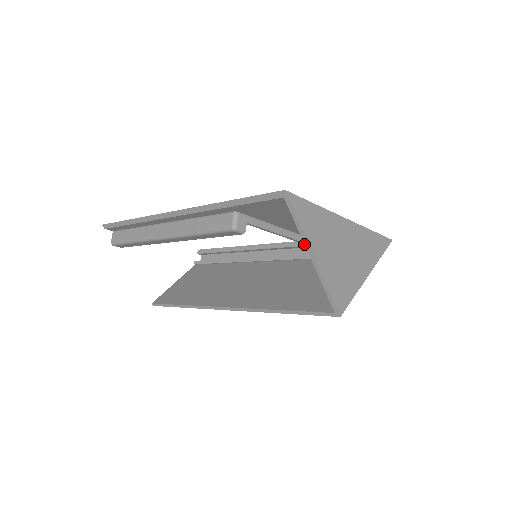
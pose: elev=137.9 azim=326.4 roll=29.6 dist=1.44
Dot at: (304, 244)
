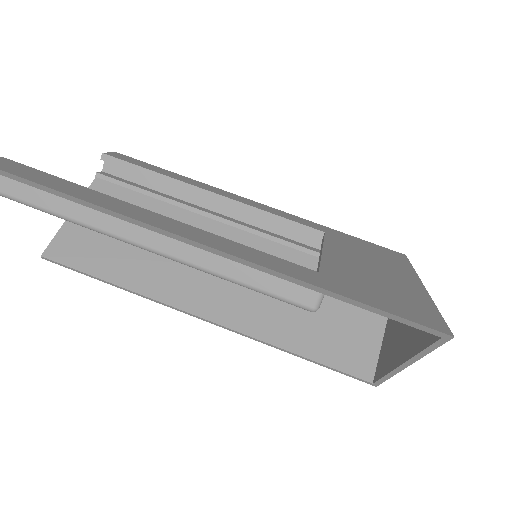
Dot at: (410, 359)
